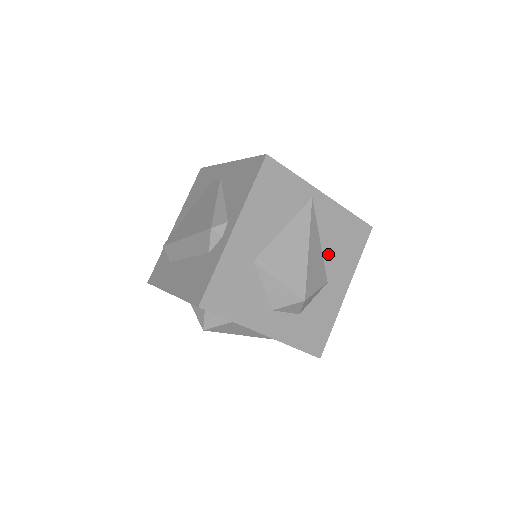
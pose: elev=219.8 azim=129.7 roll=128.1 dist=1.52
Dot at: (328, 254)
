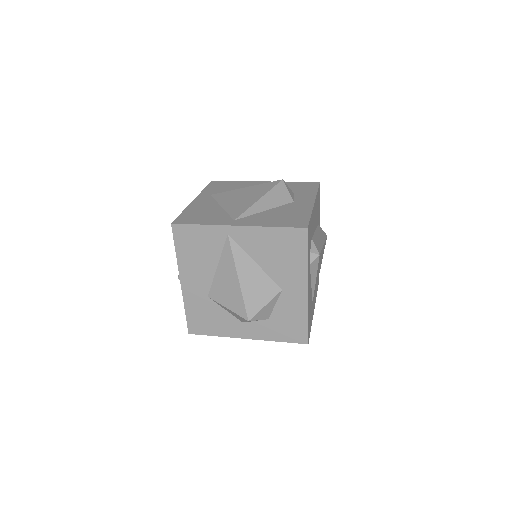
Dot at: (270, 269)
